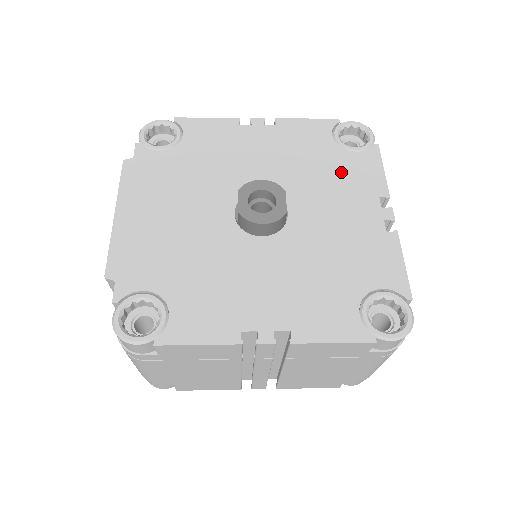
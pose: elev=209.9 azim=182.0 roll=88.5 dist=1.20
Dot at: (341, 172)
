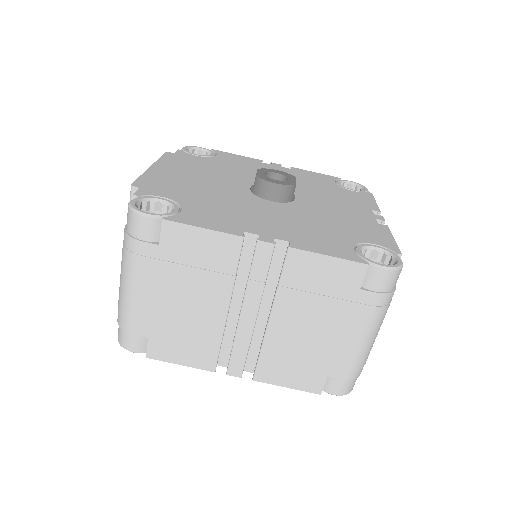
Dot at: (341, 195)
